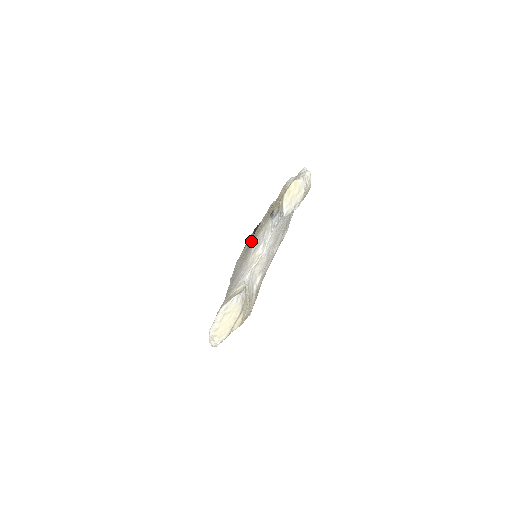
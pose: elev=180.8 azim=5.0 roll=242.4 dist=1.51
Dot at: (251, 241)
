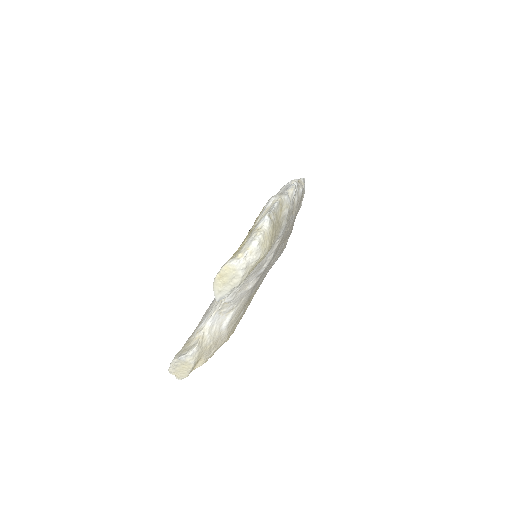
Dot at: occluded
